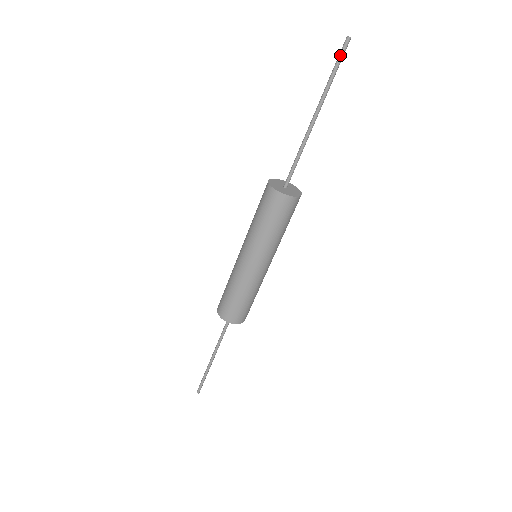
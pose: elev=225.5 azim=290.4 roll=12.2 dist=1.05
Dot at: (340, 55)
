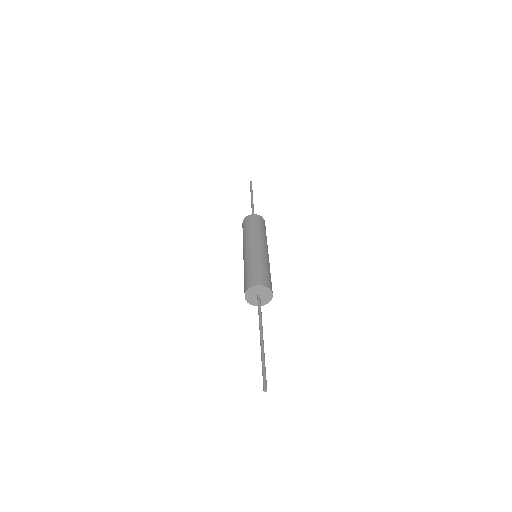
Dot at: (263, 380)
